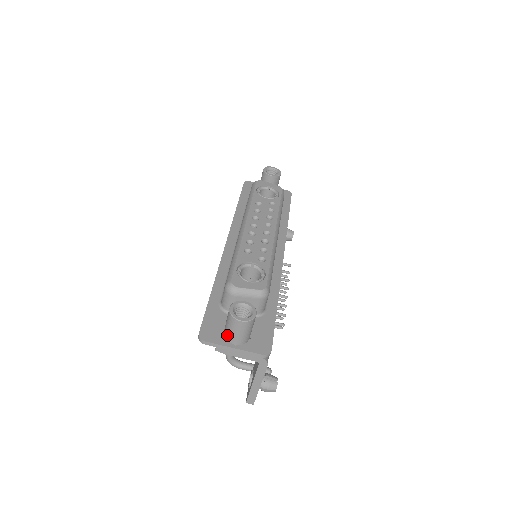
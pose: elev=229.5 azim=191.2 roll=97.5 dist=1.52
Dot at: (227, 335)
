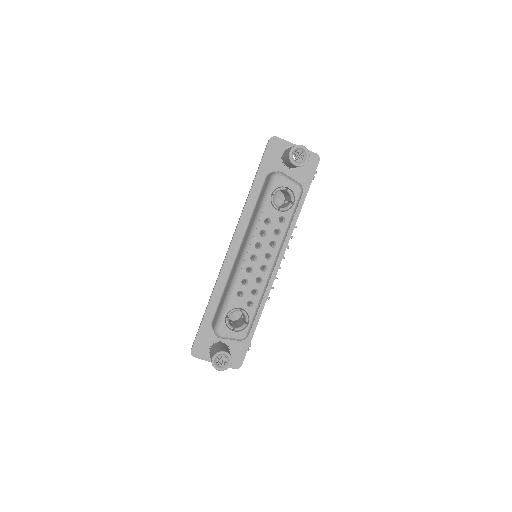
Dot at: occluded
